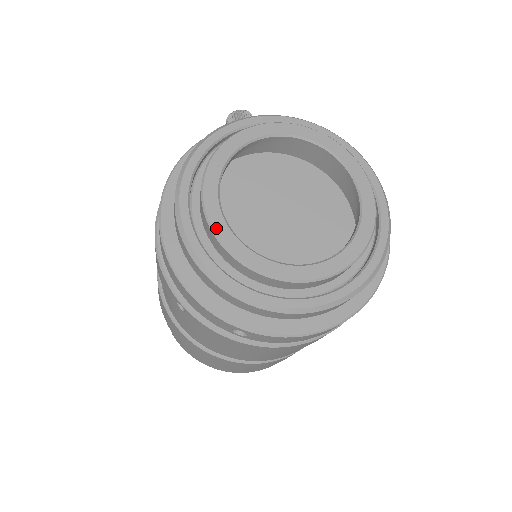
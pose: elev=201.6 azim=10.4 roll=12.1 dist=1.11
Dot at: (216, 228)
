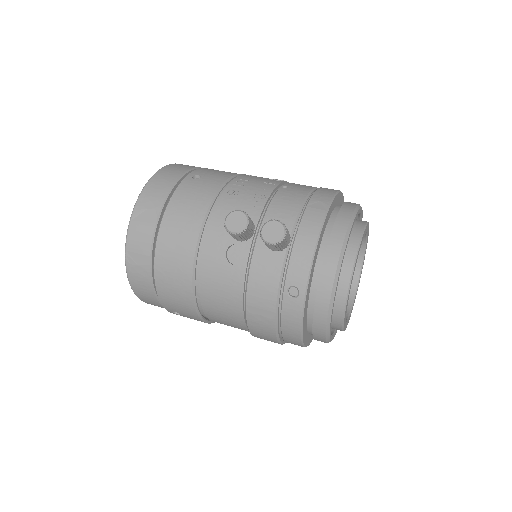
Dot at: occluded
